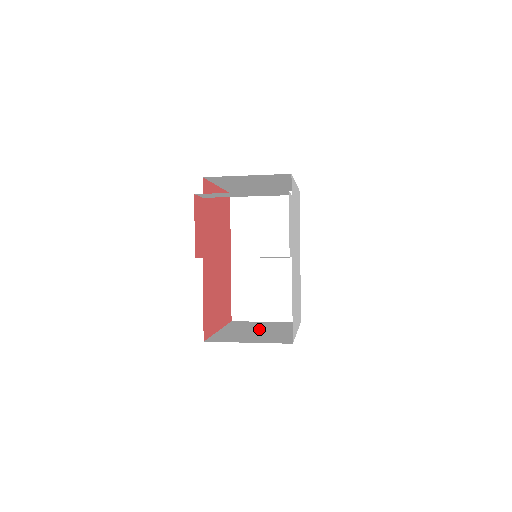
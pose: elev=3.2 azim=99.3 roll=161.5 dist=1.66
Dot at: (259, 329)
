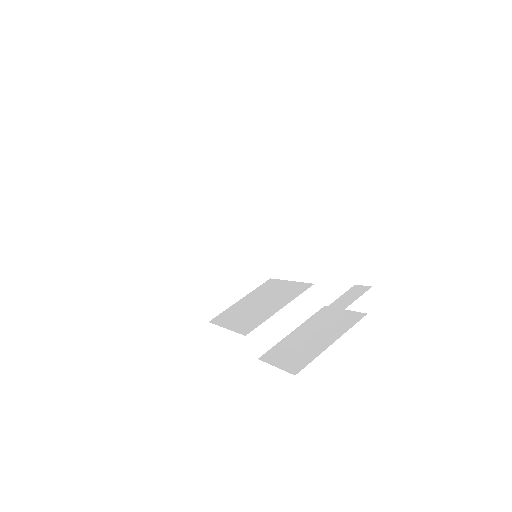
Dot at: (211, 241)
